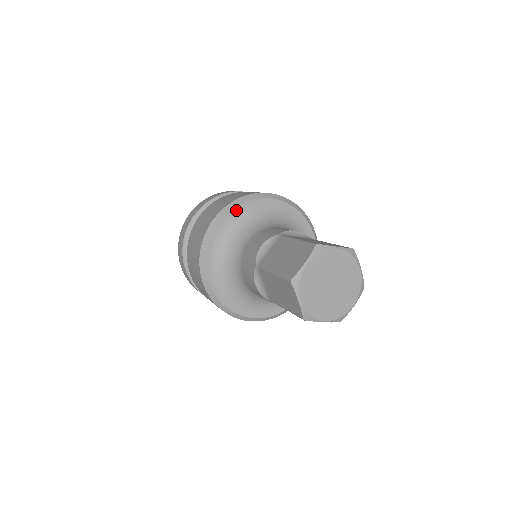
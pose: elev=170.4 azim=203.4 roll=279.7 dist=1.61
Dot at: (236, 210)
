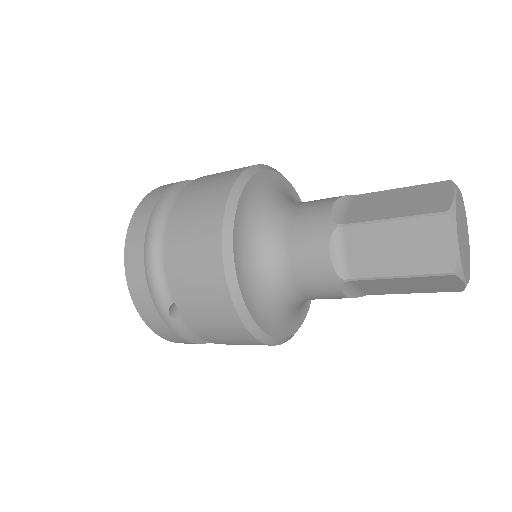
Dot at: (235, 238)
